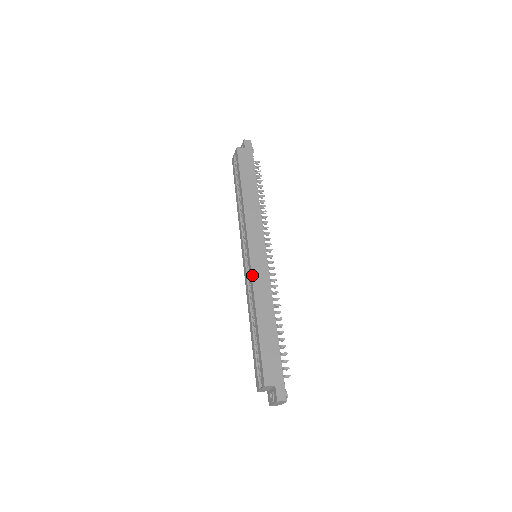
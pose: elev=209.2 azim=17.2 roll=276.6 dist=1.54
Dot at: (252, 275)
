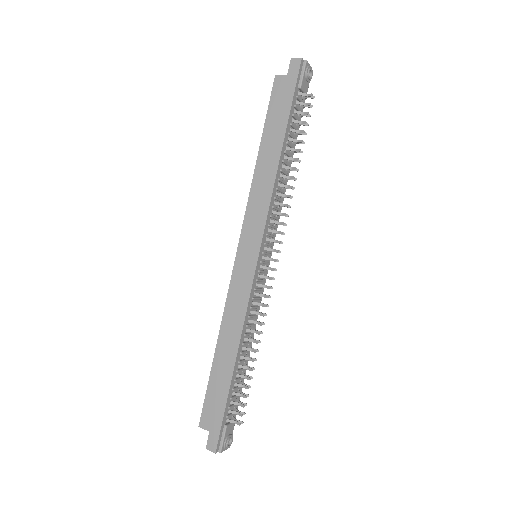
Dot at: (229, 288)
